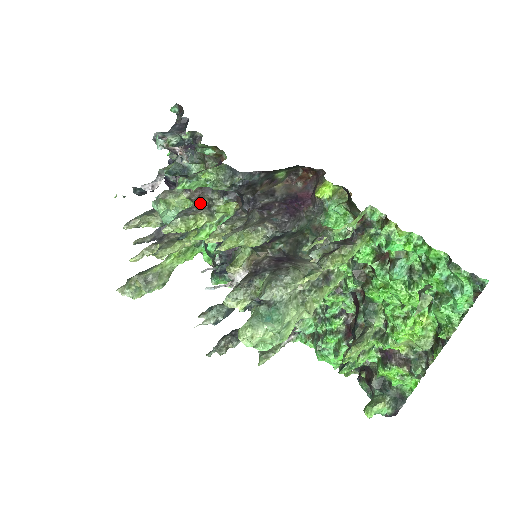
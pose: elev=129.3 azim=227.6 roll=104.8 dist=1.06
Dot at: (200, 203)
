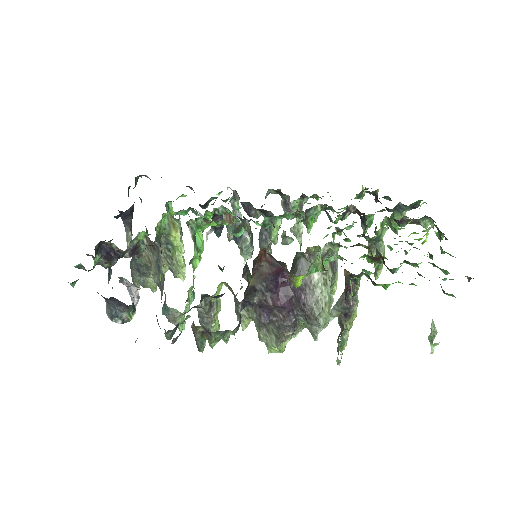
Dot at: (202, 308)
